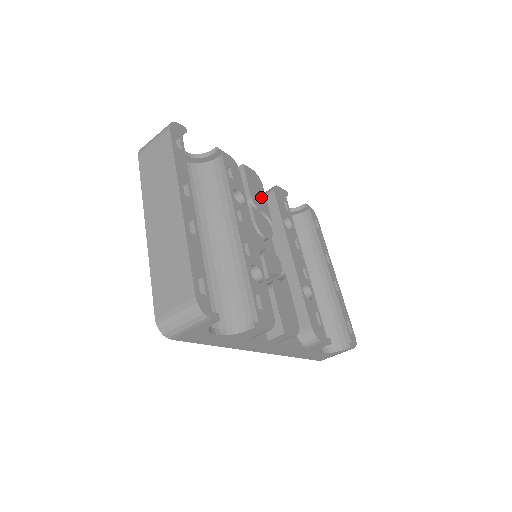
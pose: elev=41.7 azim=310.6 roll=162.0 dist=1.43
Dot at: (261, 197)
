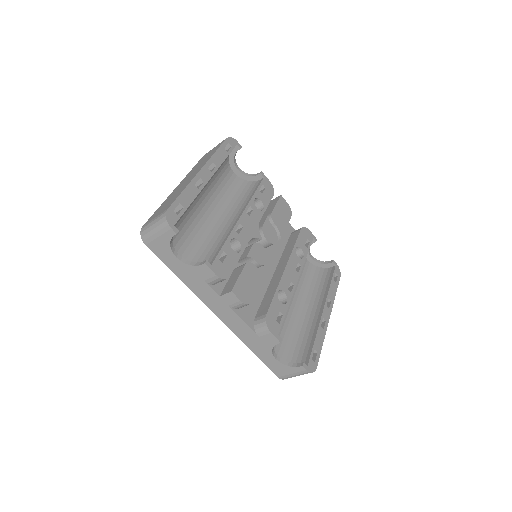
Dot at: (283, 220)
